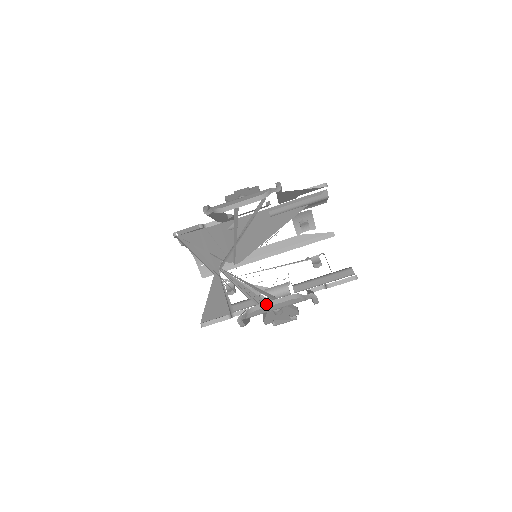
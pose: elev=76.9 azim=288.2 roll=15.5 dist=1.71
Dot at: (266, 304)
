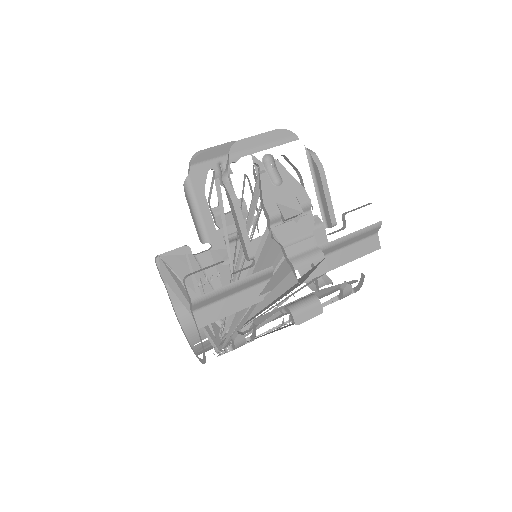
Dot at: (249, 139)
